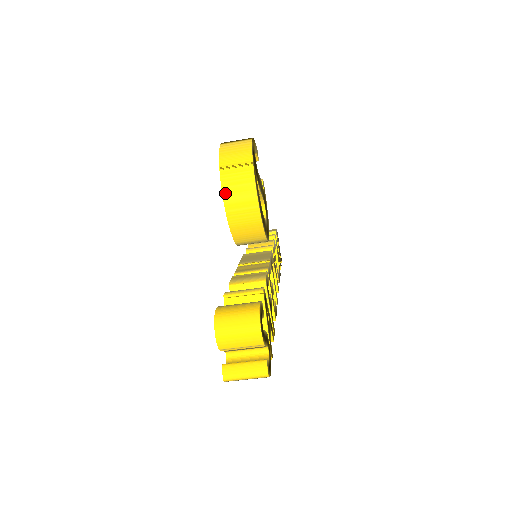
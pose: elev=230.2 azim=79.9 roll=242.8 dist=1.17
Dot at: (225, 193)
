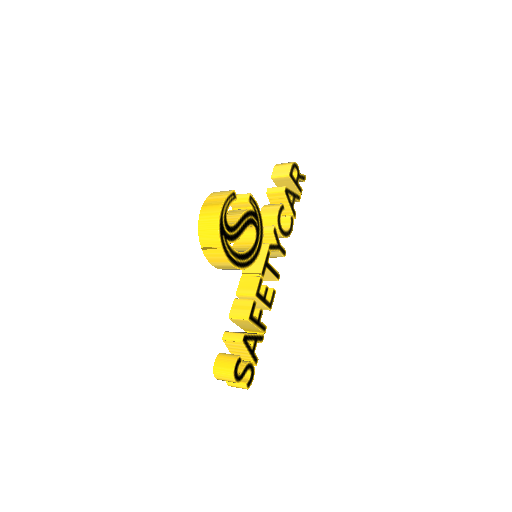
Dot at: (211, 262)
